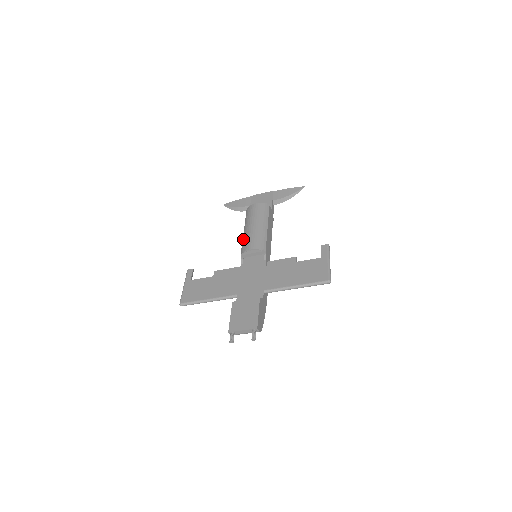
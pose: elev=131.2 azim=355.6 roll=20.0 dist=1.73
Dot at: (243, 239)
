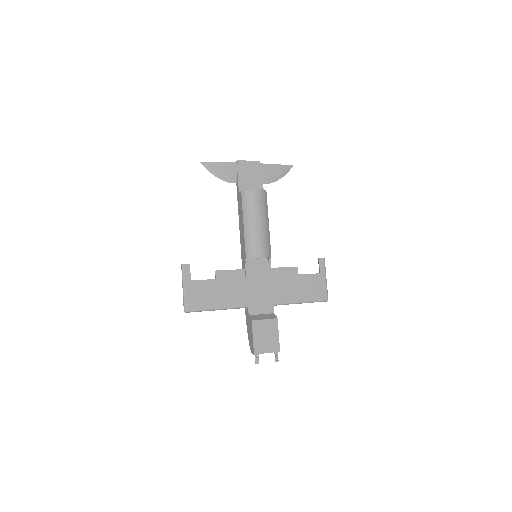
Dot at: (247, 238)
